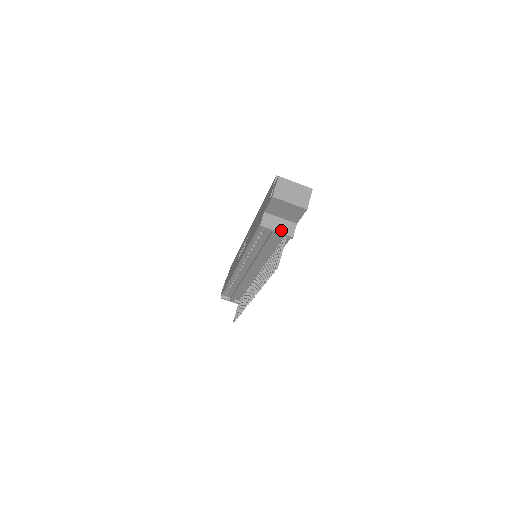
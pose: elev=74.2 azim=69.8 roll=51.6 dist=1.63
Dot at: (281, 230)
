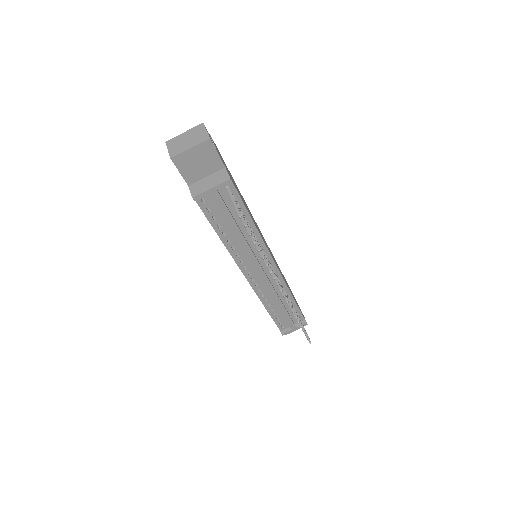
Dot at: (214, 184)
